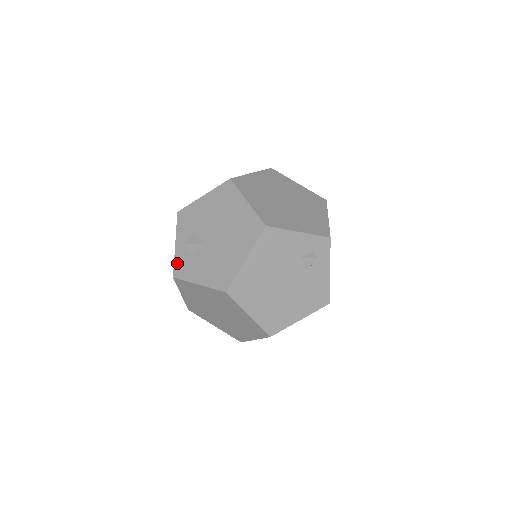
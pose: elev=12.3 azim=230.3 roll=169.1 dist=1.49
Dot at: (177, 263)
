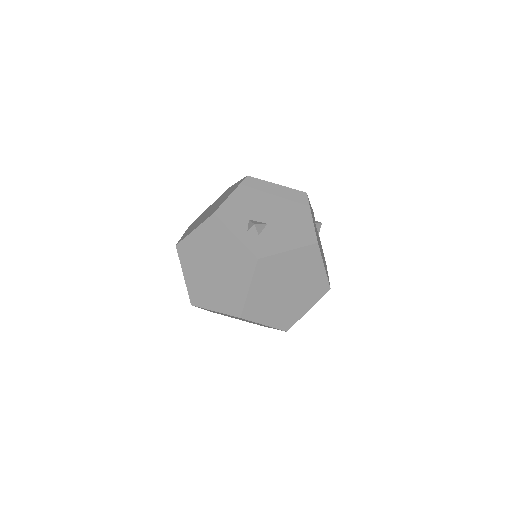
Dot at: (252, 247)
